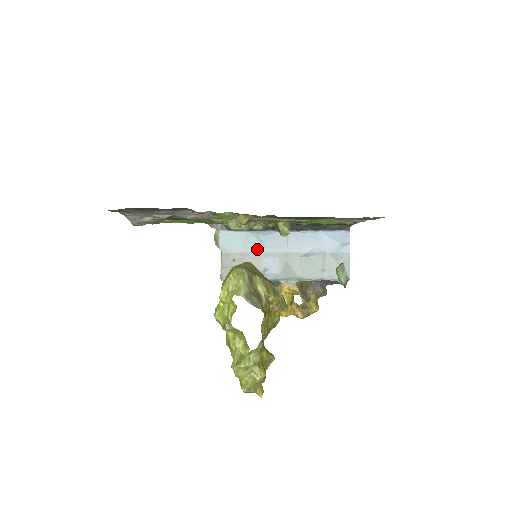
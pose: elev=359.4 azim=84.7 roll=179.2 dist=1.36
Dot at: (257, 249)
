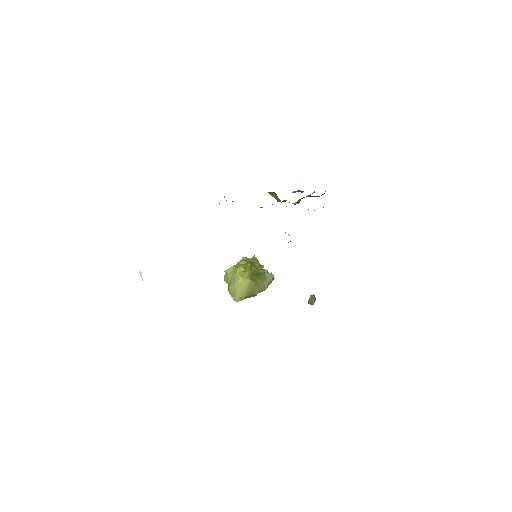
Dot at: occluded
